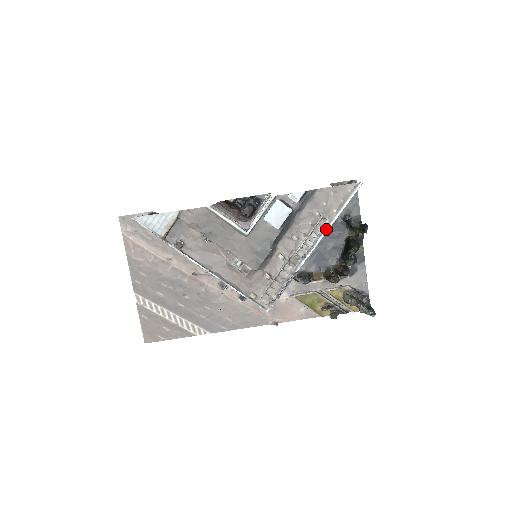
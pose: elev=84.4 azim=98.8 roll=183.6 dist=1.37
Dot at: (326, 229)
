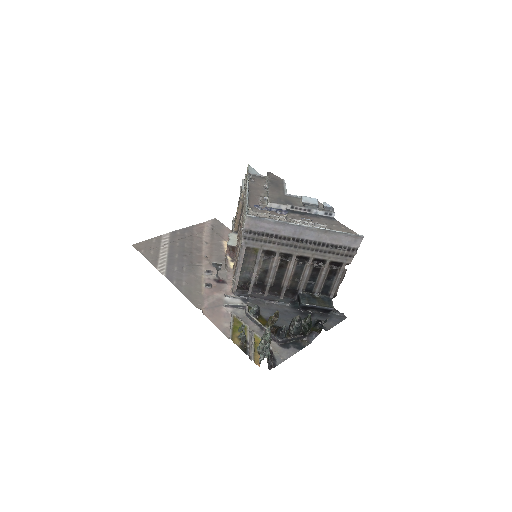
Dot at: (322, 228)
